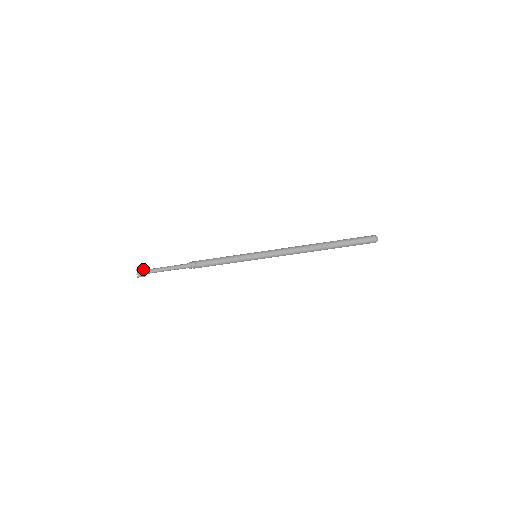
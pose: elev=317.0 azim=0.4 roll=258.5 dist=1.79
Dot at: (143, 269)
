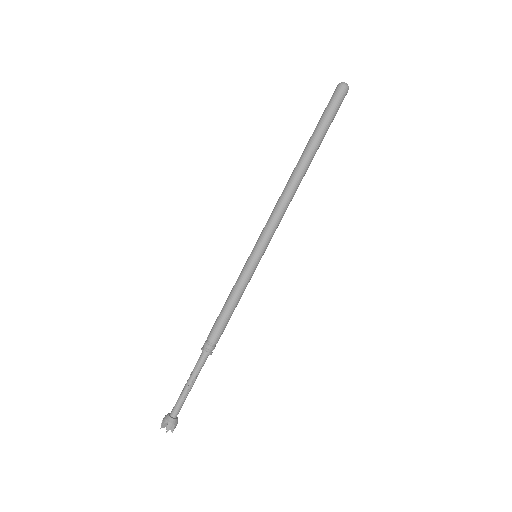
Dot at: (167, 414)
